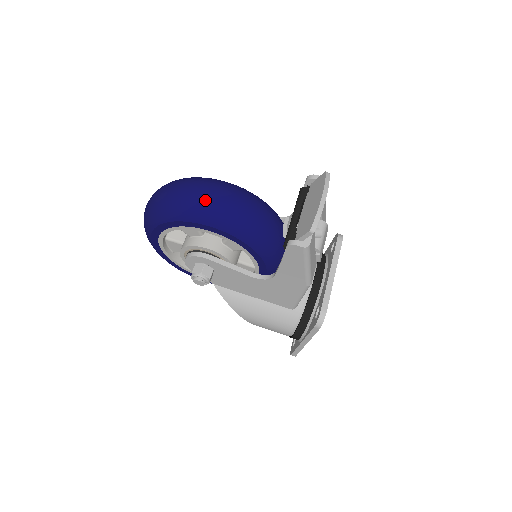
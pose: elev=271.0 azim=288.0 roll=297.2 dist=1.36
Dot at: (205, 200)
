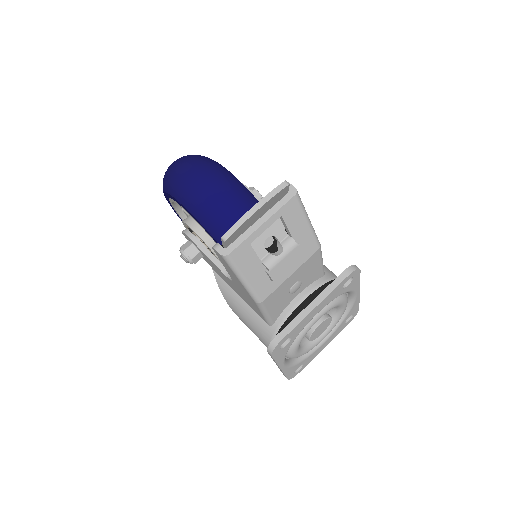
Dot at: (185, 179)
